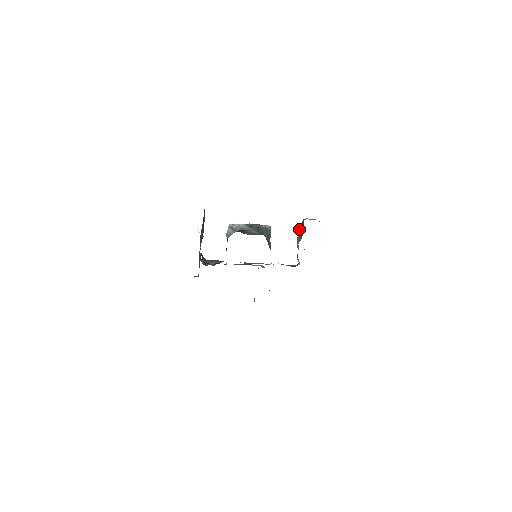
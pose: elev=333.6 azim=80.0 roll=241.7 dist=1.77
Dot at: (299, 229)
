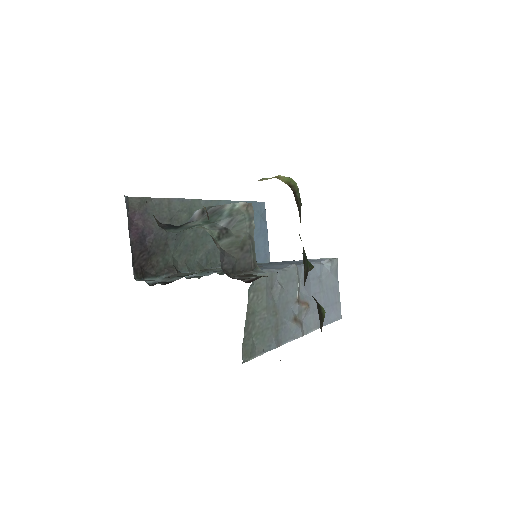
Dot at: occluded
